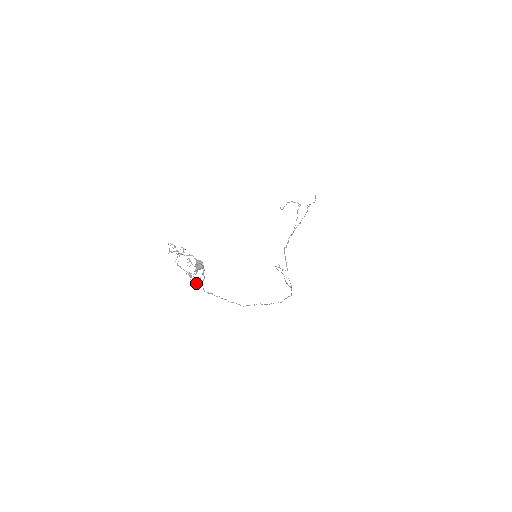
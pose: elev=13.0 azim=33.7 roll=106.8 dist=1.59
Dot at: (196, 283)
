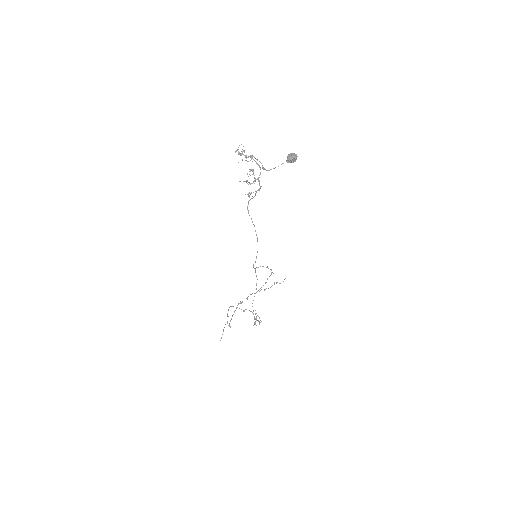
Dot at: occluded
